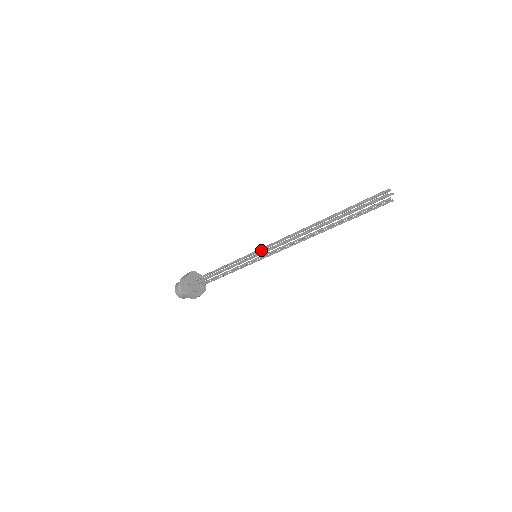
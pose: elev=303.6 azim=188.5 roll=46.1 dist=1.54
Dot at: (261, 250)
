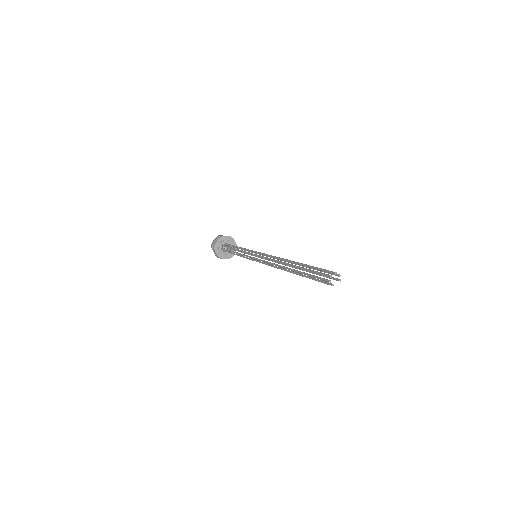
Dot at: (261, 254)
